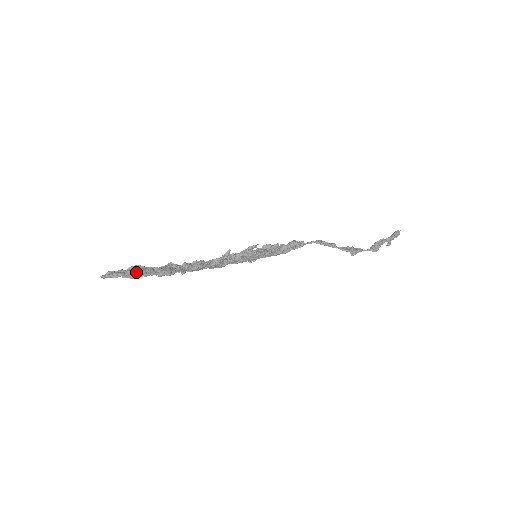
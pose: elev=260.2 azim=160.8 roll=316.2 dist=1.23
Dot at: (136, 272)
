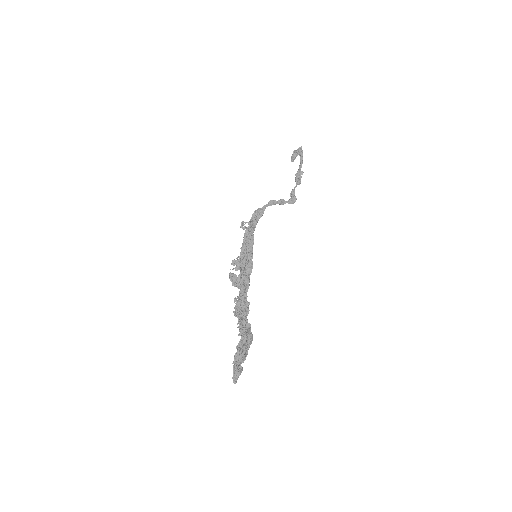
Dot at: (244, 358)
